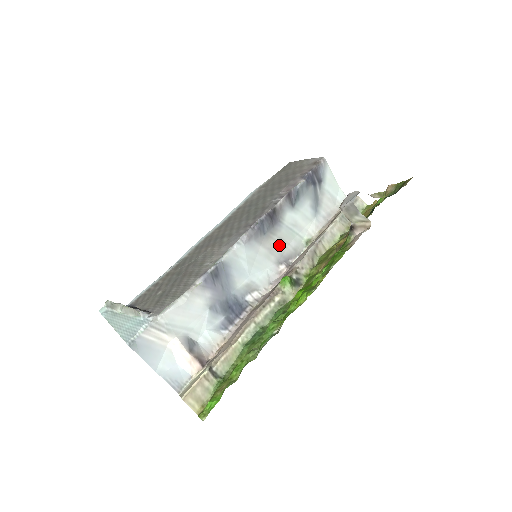
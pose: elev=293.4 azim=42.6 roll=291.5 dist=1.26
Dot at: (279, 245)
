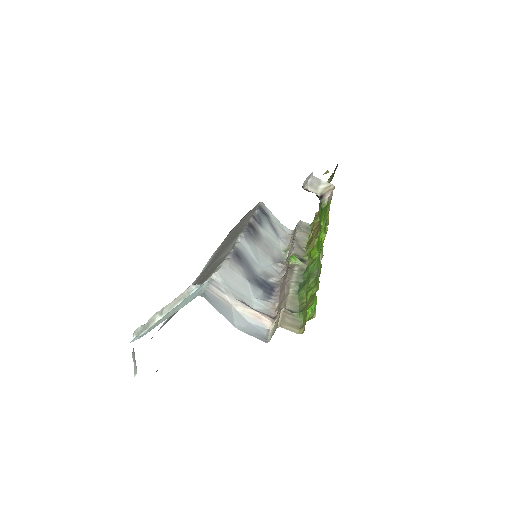
Dot at: (268, 250)
